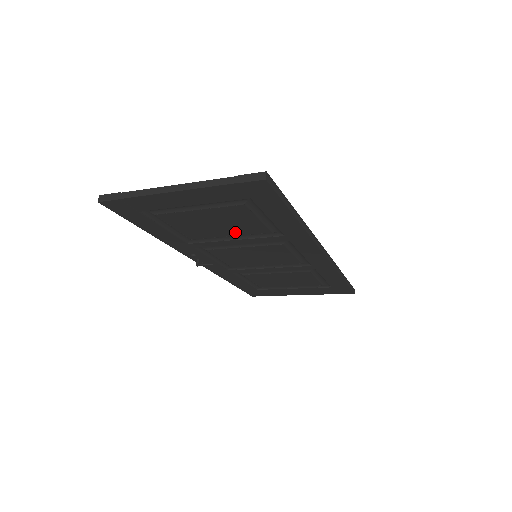
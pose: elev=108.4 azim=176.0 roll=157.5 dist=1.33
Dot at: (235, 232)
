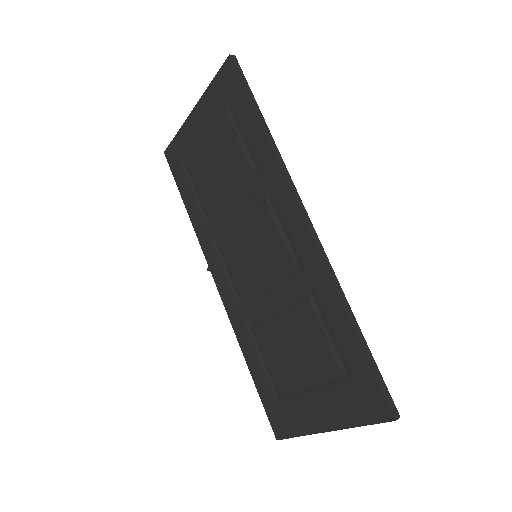
Dot at: (230, 181)
